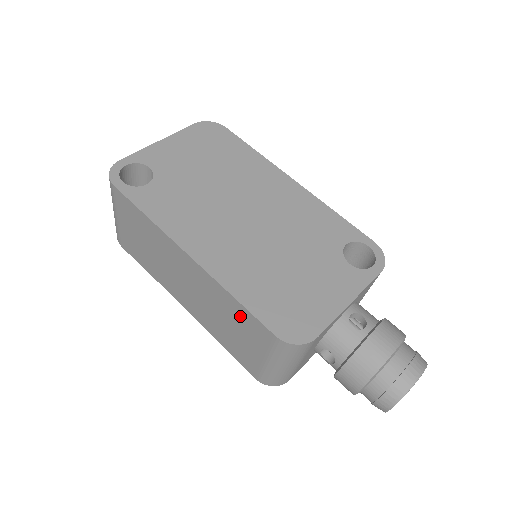
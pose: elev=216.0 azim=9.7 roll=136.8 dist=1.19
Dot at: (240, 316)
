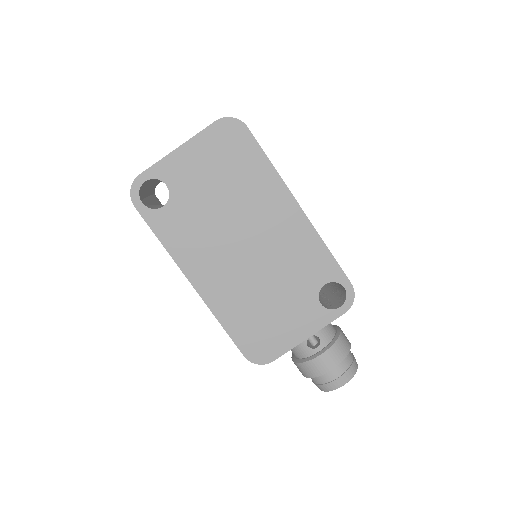
Dot at: occluded
